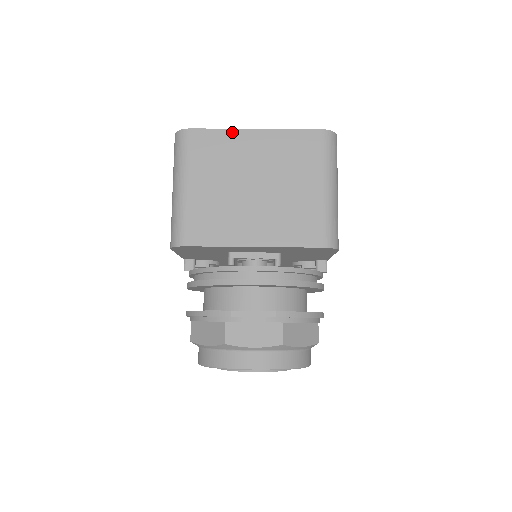
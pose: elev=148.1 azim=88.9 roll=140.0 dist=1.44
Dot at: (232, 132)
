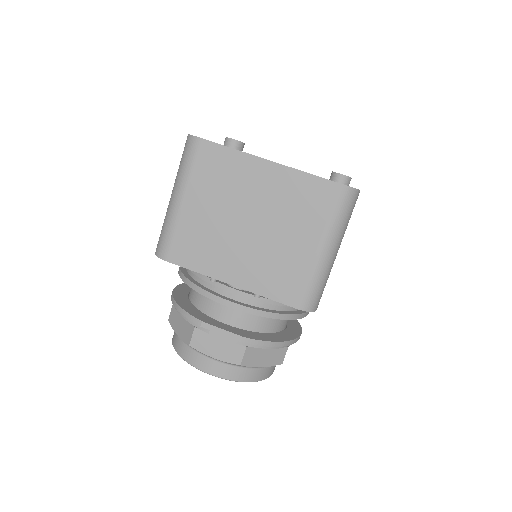
Dot at: (244, 156)
